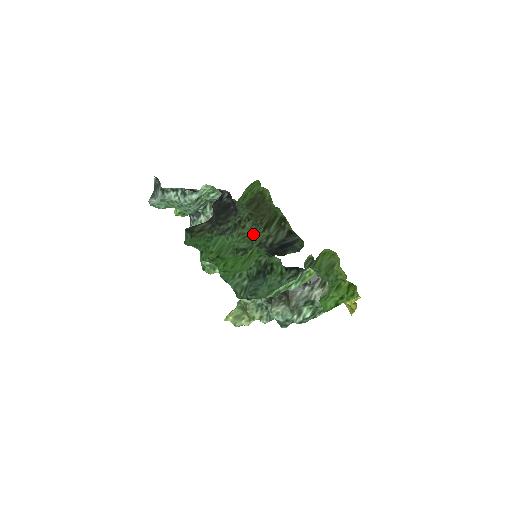
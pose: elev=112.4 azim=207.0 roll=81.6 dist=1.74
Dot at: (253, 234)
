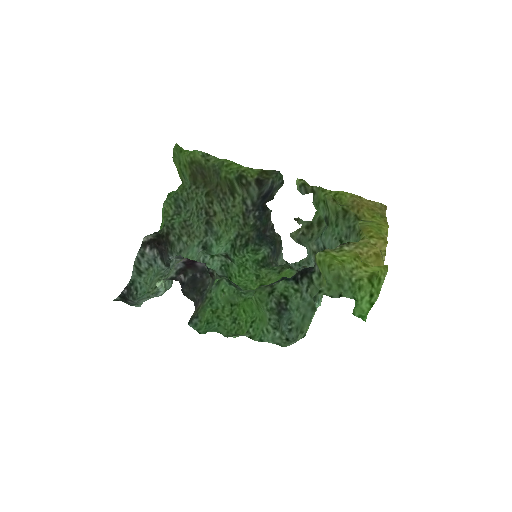
Dot at: (229, 211)
